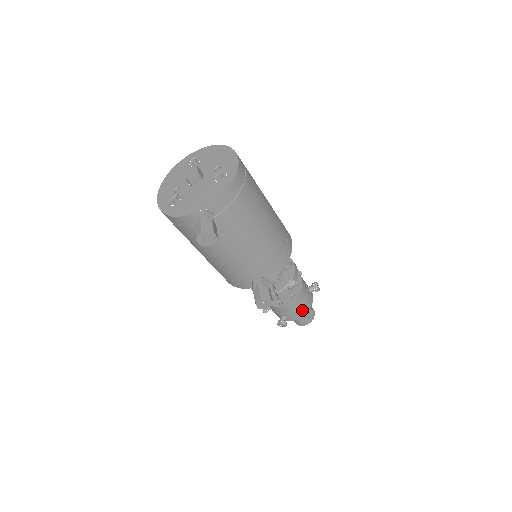
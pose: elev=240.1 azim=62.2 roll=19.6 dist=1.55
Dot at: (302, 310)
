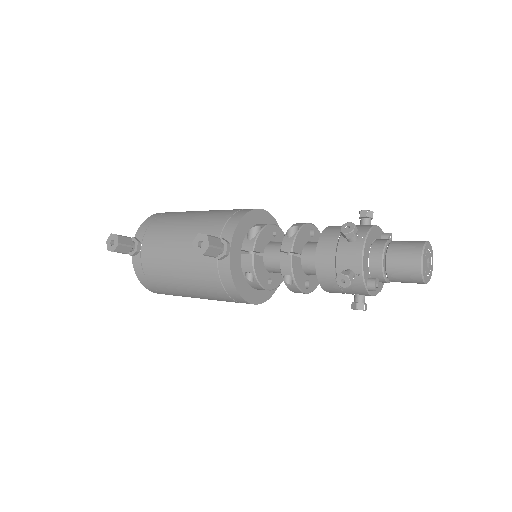
Dot at: (347, 240)
